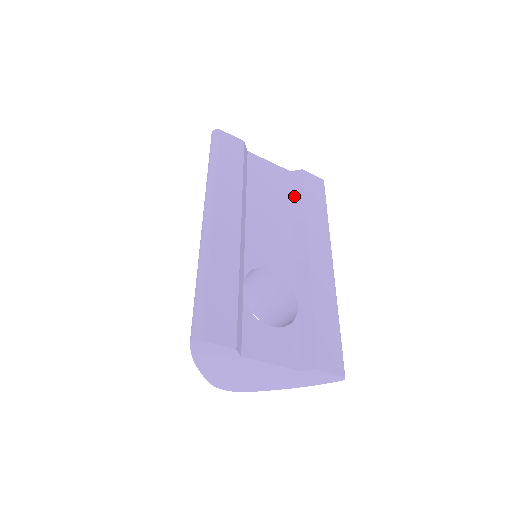
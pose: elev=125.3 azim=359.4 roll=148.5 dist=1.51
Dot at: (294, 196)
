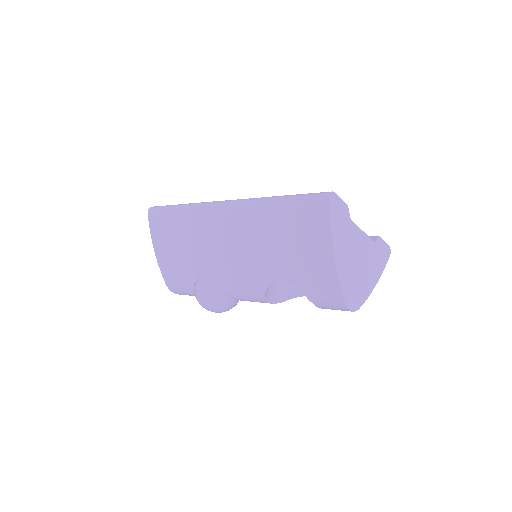
Dot at: occluded
